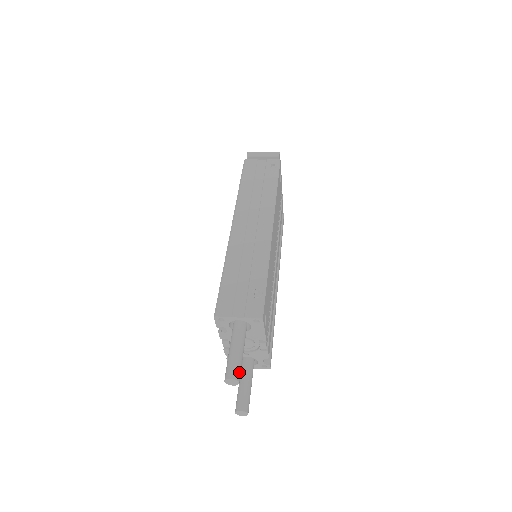
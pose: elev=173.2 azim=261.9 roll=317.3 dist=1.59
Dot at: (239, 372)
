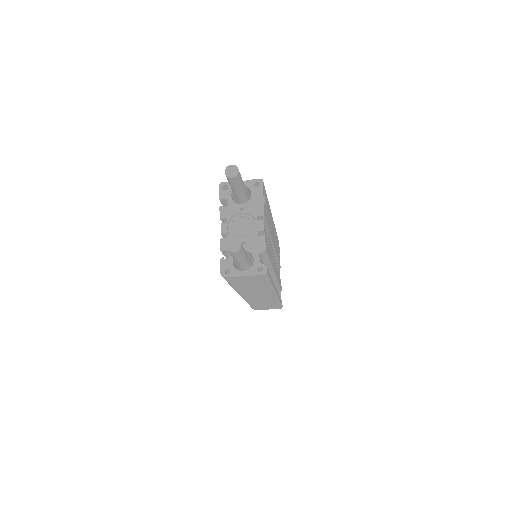
Dot at: (239, 172)
